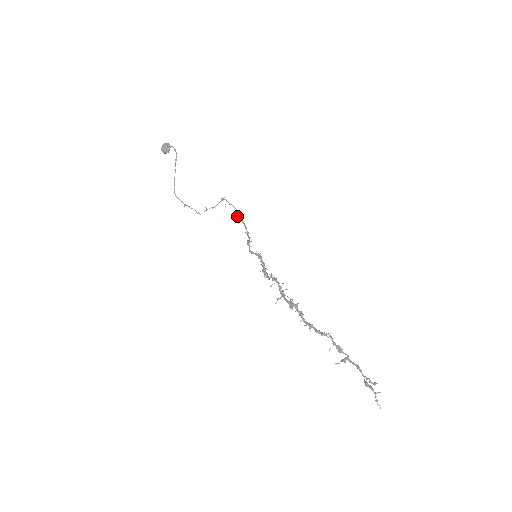
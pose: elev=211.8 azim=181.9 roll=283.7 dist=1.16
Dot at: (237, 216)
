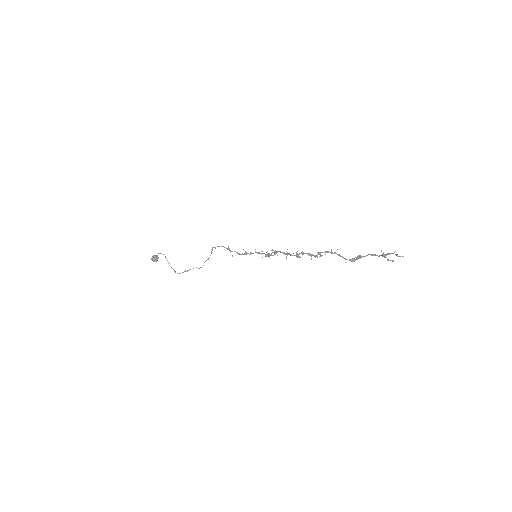
Dot at: (228, 249)
